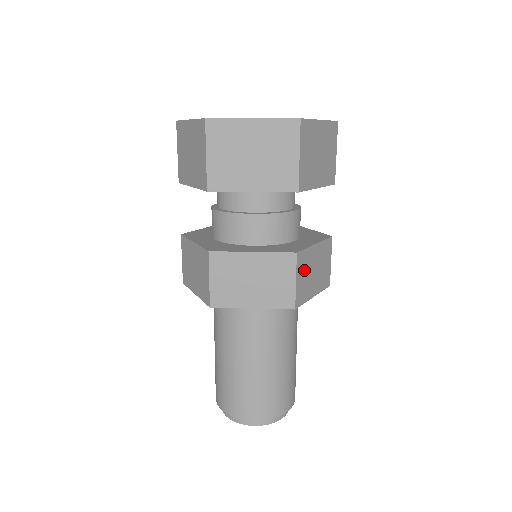
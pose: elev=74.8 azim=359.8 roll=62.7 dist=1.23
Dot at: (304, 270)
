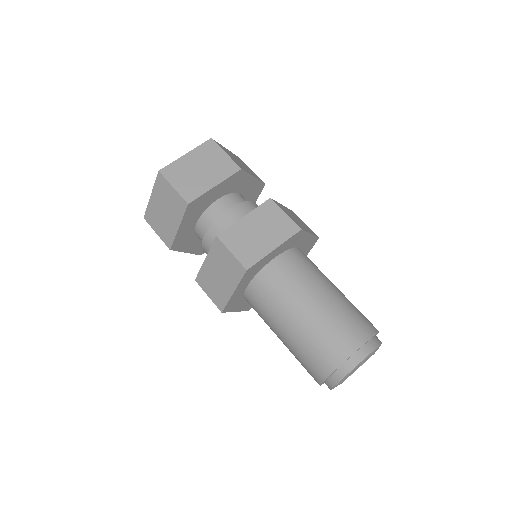
Dot at: (239, 240)
